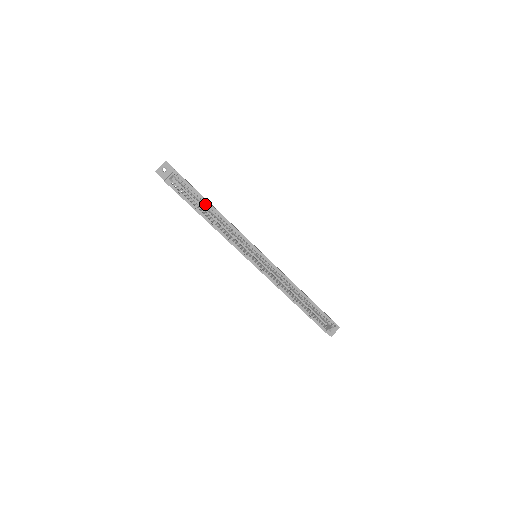
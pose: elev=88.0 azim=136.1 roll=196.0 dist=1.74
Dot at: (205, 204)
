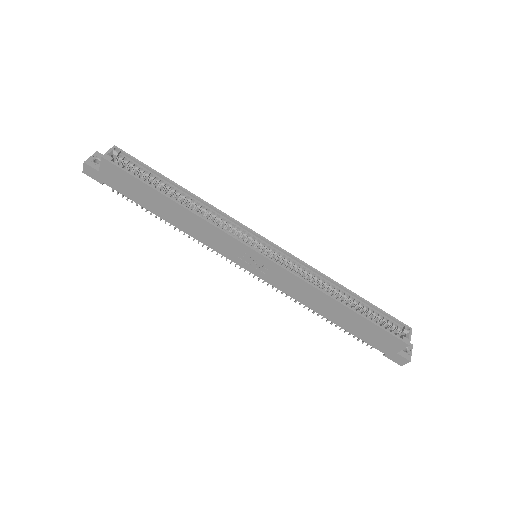
Dot at: occluded
